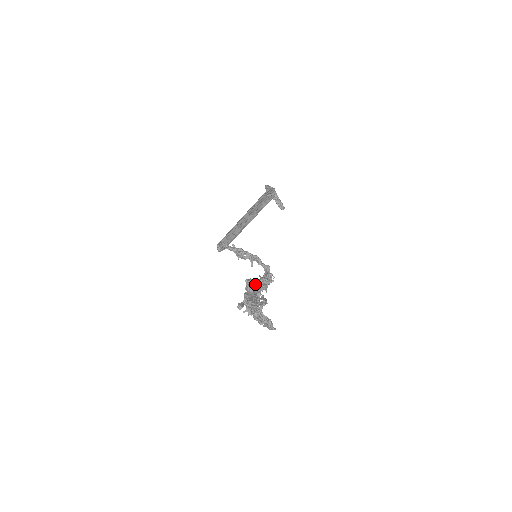
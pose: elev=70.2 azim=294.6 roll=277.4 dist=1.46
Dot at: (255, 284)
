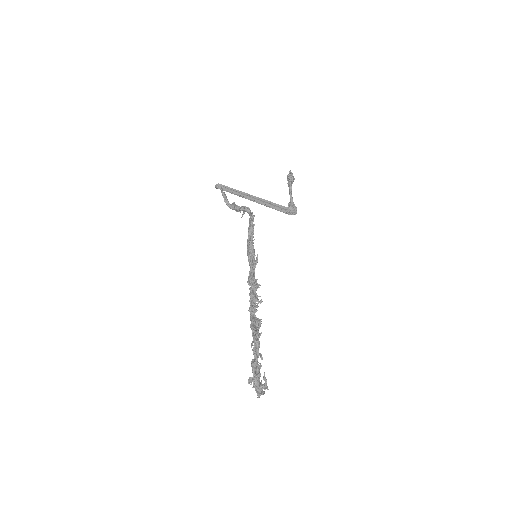
Dot at: (259, 342)
